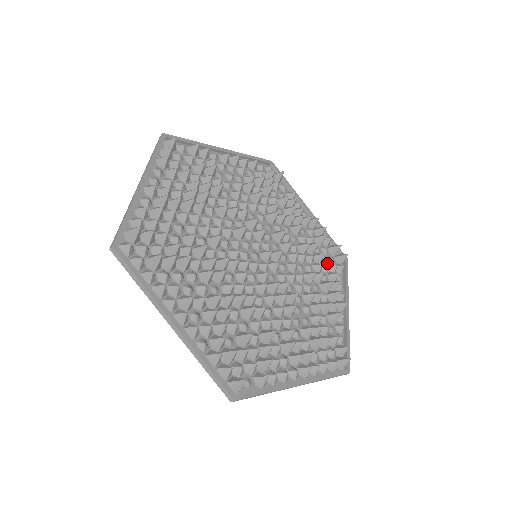
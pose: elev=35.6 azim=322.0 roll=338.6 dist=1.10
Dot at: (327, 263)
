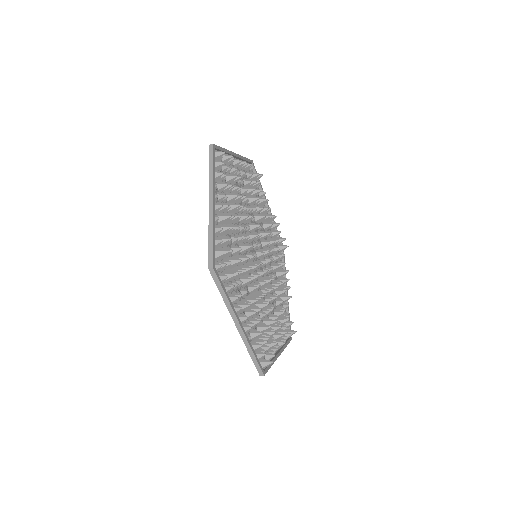
Dot at: occluded
